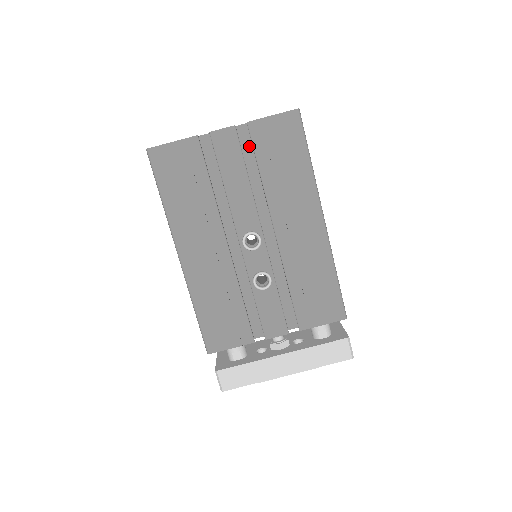
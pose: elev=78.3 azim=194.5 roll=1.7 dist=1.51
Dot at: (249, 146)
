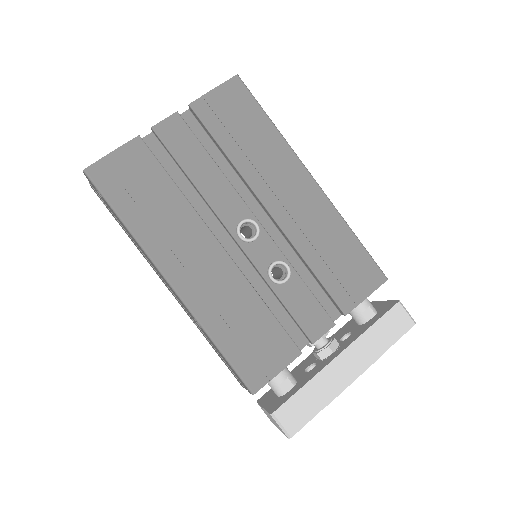
Dot at: (200, 133)
